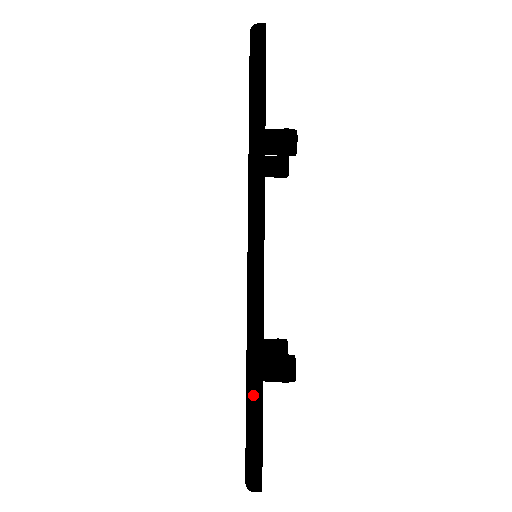
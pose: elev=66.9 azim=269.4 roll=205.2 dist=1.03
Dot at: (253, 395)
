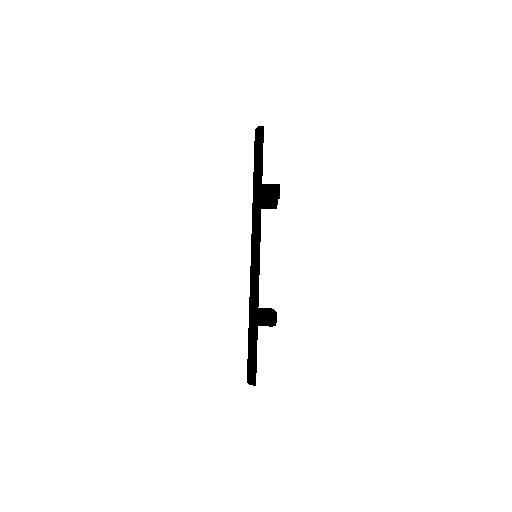
Dot at: (252, 330)
